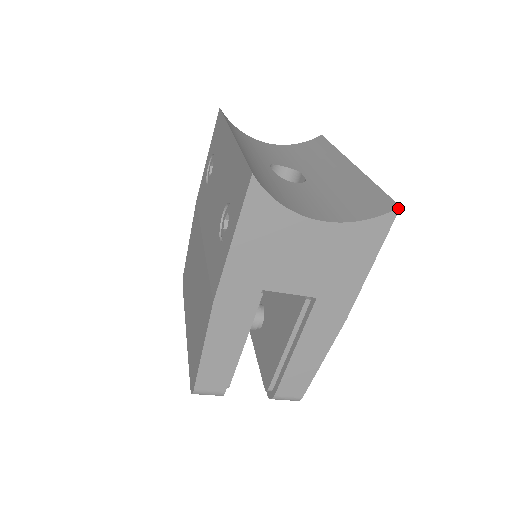
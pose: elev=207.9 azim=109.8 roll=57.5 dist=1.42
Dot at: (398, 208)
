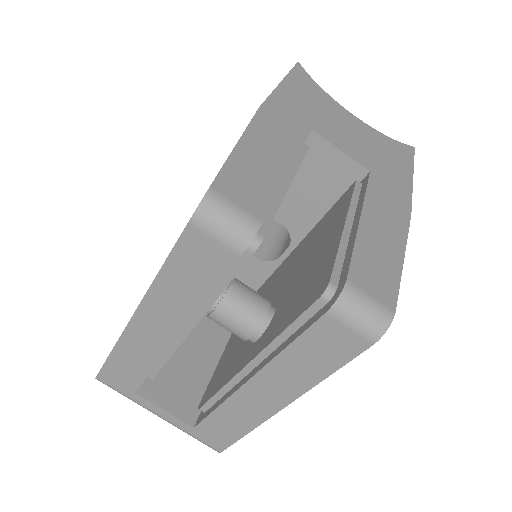
Dot at: (413, 147)
